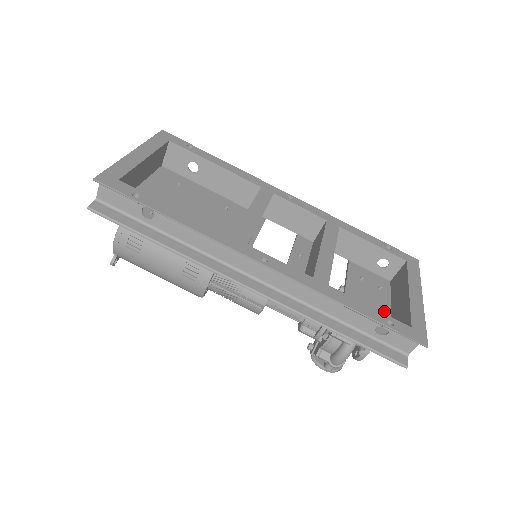
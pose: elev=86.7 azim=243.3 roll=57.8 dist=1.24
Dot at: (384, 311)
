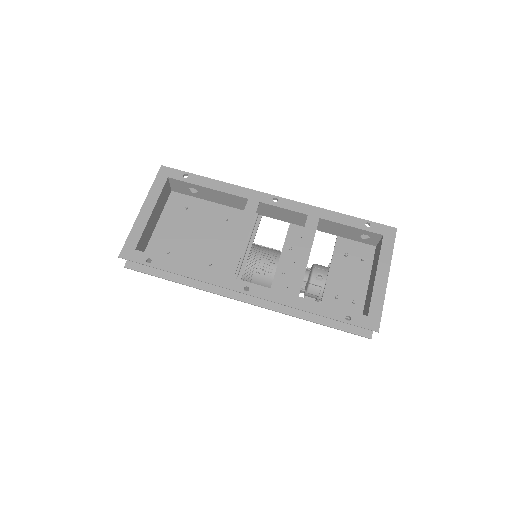
Dot at: (362, 285)
